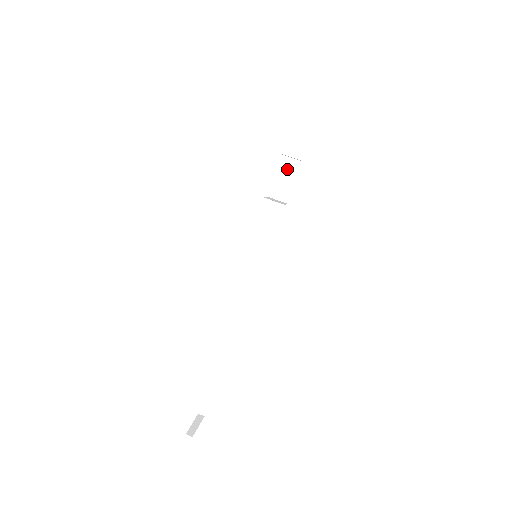
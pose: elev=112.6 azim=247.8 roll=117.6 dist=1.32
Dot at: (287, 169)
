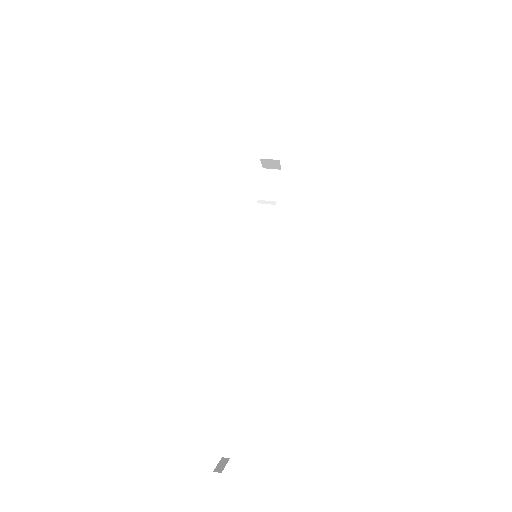
Dot at: (269, 179)
